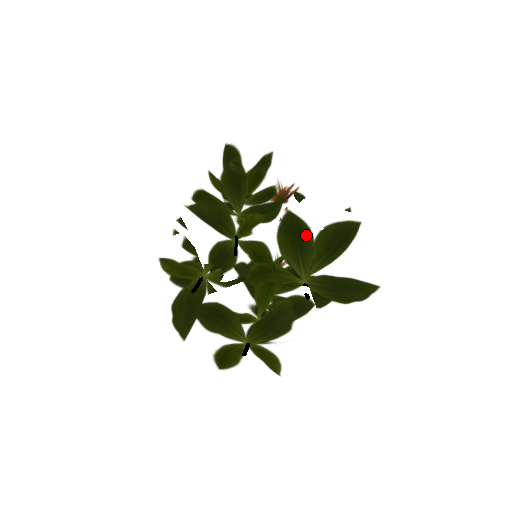
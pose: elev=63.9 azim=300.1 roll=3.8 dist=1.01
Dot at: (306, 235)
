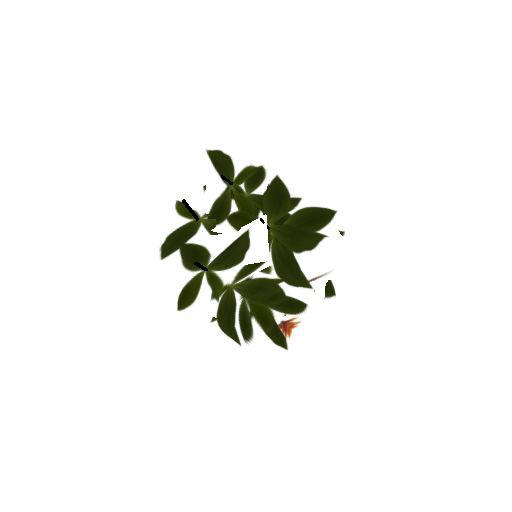
Dot at: (286, 200)
